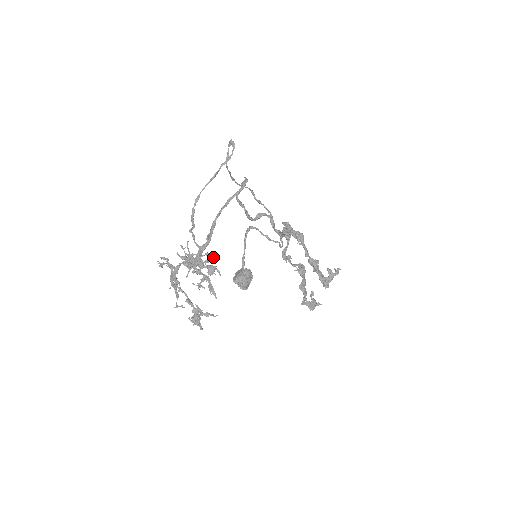
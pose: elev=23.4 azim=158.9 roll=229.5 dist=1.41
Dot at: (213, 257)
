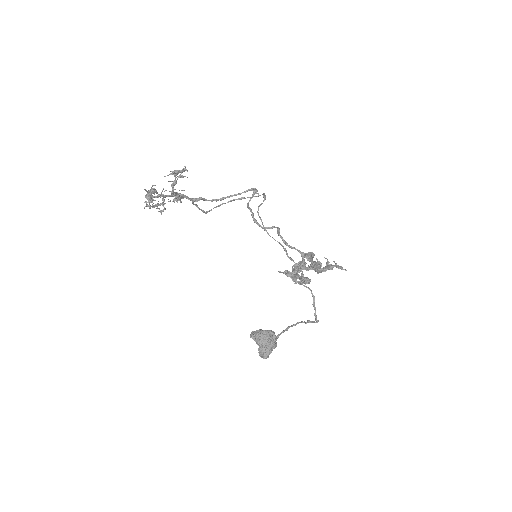
Dot at: (185, 166)
